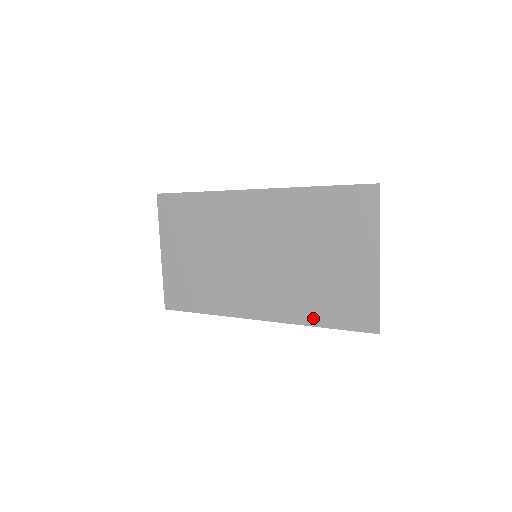
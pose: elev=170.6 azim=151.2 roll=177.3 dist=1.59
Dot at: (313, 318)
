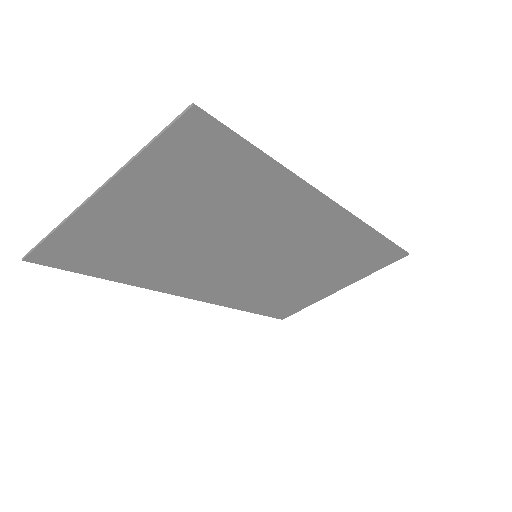
Dot at: (248, 306)
